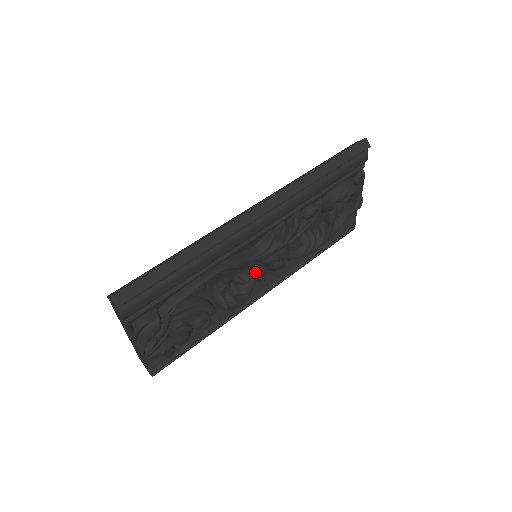
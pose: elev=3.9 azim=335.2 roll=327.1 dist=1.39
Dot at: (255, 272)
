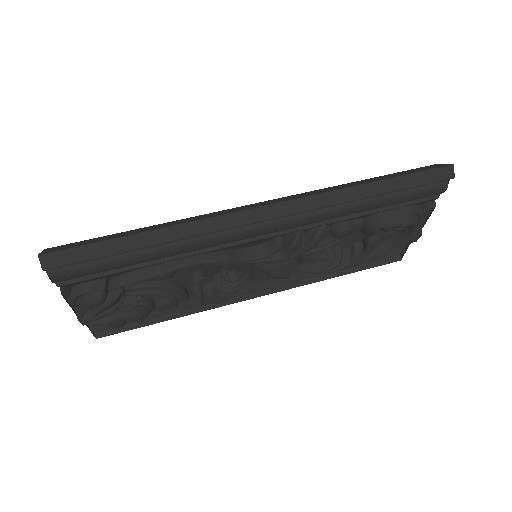
Dot at: (247, 274)
